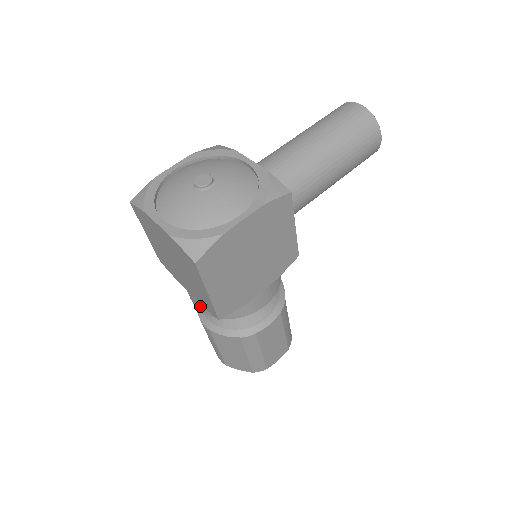
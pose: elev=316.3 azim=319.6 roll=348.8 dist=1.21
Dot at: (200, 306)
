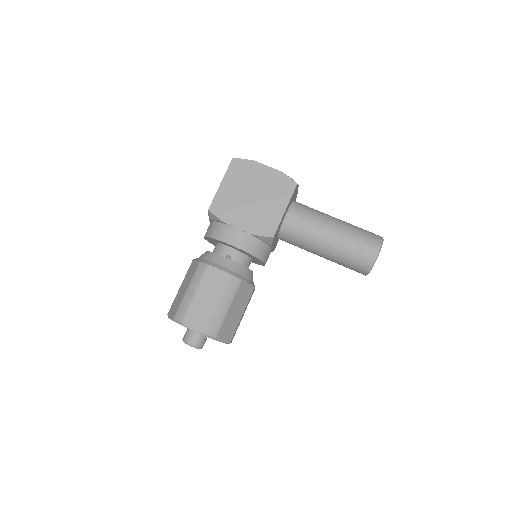
Dot at: occluded
